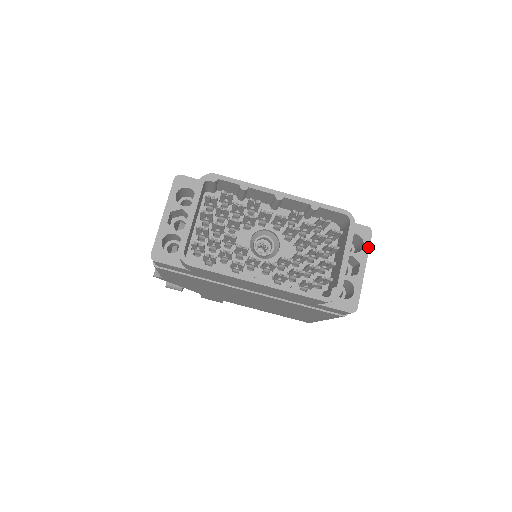
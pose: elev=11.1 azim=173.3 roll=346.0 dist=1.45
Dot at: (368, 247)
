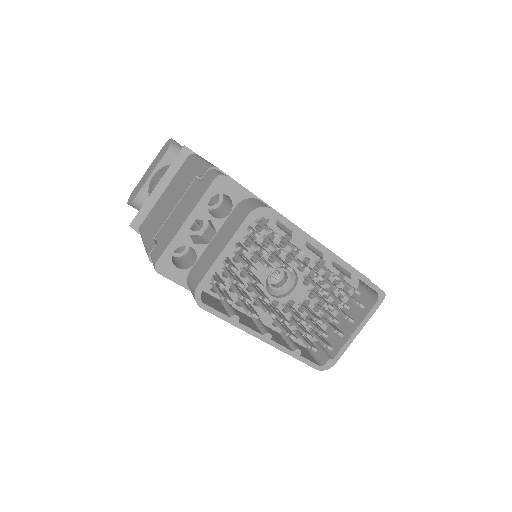
Dot at: occluded
